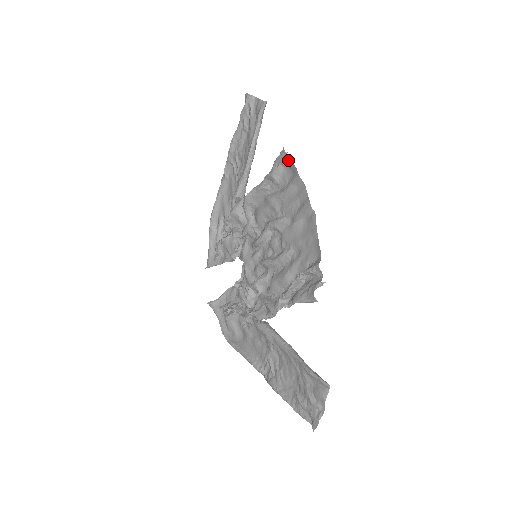
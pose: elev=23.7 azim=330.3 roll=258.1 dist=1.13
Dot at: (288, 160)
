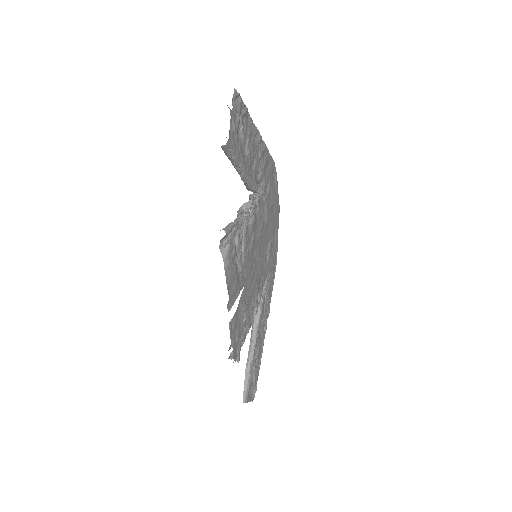
Dot at: occluded
